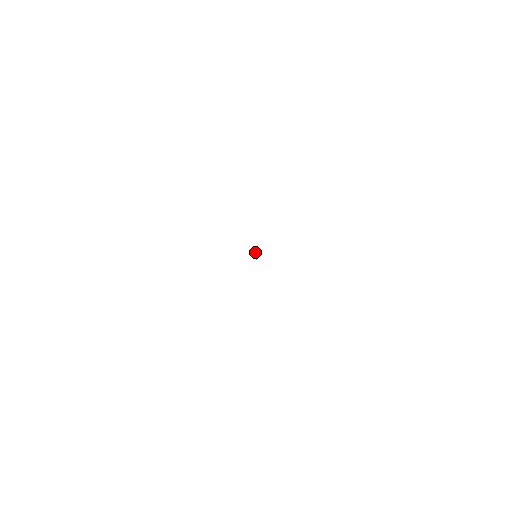
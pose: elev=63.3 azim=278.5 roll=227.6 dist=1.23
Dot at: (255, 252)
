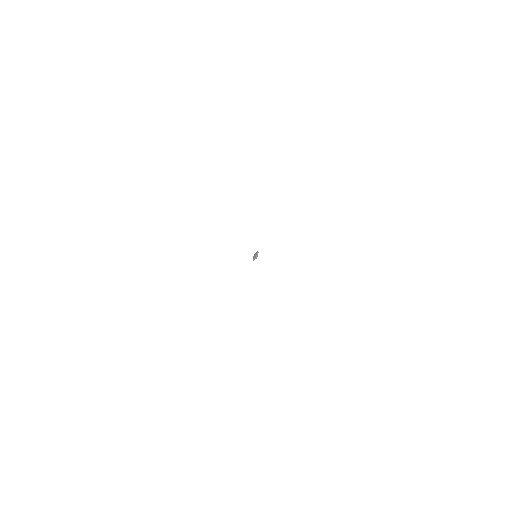
Dot at: (258, 252)
